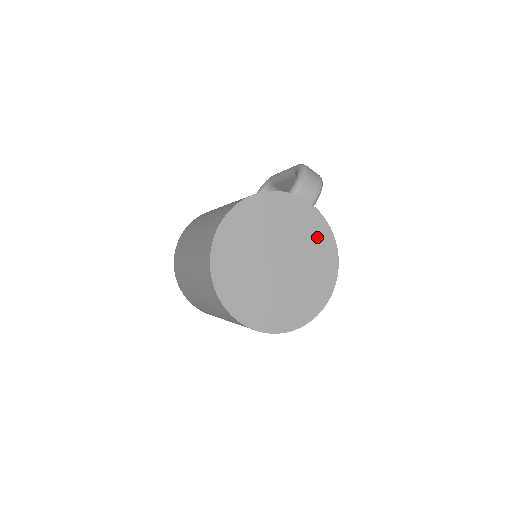
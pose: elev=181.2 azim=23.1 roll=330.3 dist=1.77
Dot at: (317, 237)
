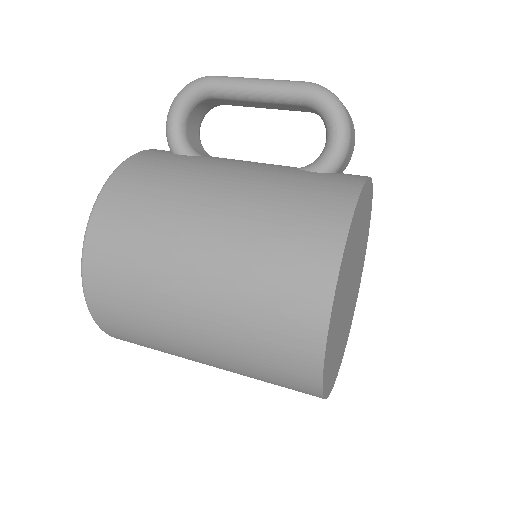
Dot at: (367, 217)
